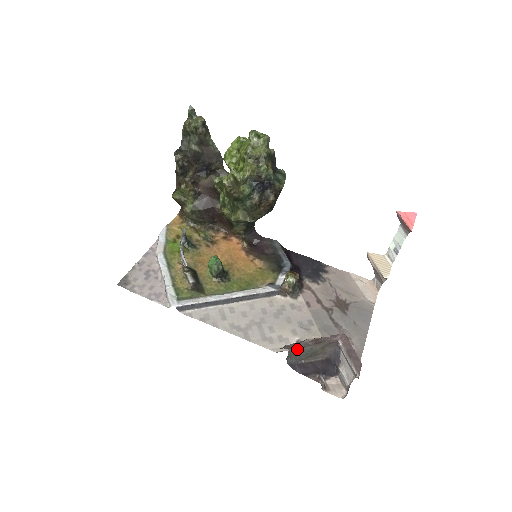
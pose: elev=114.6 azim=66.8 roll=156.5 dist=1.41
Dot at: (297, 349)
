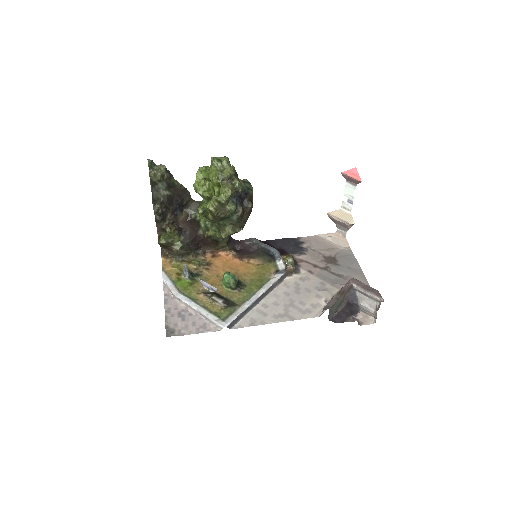
Dot at: (333, 306)
